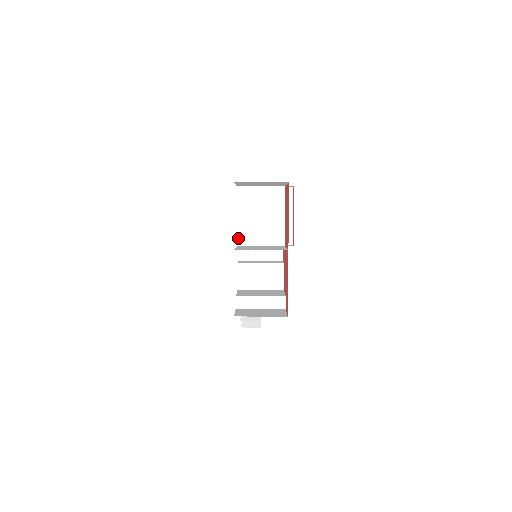
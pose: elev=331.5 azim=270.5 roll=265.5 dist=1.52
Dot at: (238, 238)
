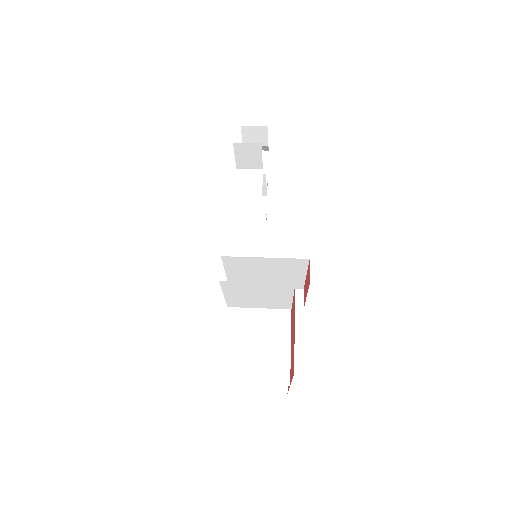
Dot at: (228, 304)
